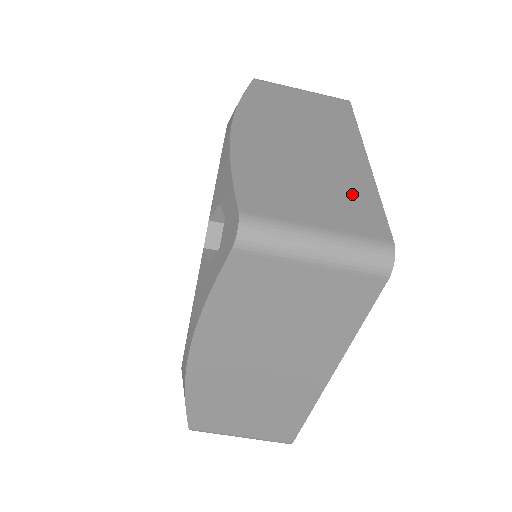
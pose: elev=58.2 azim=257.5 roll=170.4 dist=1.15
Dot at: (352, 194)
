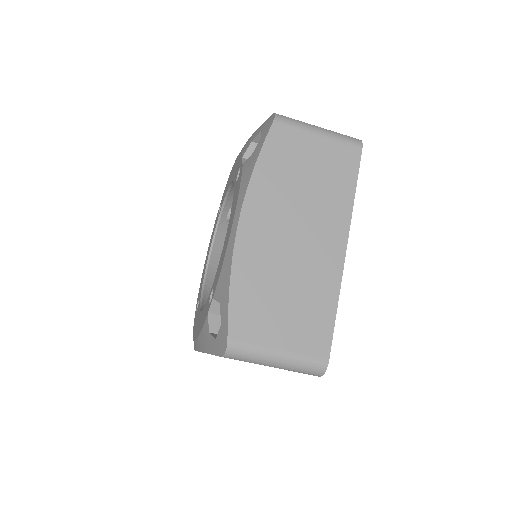
Dot at: occluded
